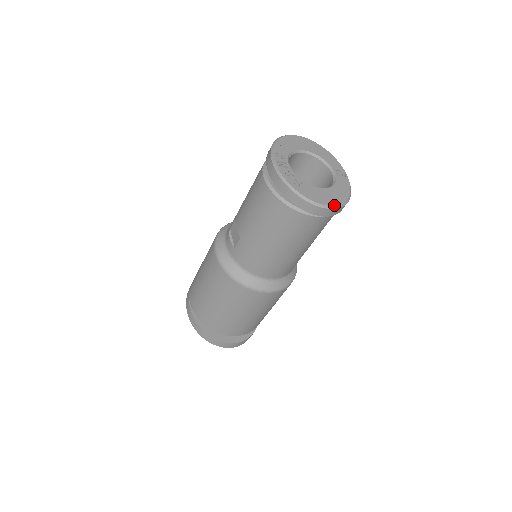
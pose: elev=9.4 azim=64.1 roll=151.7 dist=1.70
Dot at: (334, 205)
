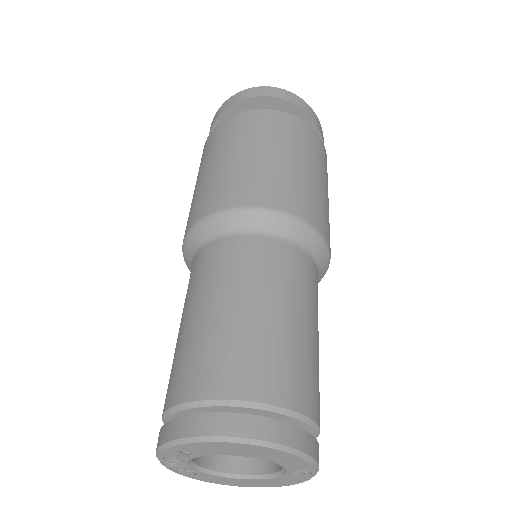
Dot at: occluded
